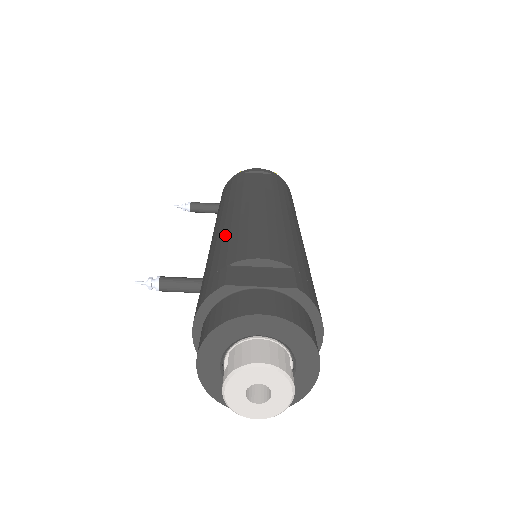
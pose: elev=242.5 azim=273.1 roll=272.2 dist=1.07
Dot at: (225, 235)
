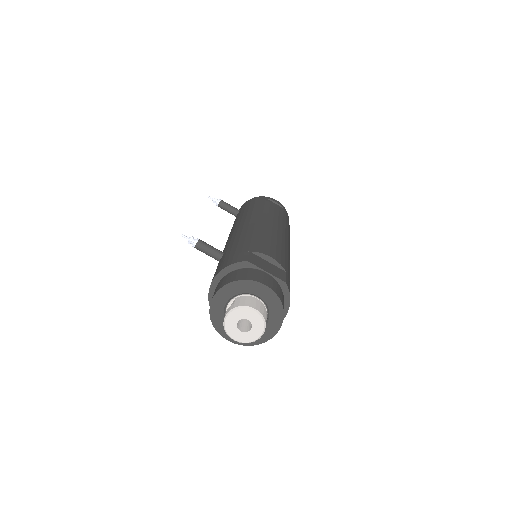
Dot at: (249, 233)
